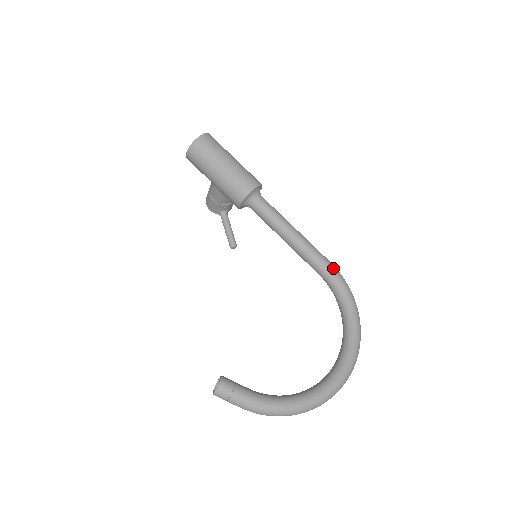
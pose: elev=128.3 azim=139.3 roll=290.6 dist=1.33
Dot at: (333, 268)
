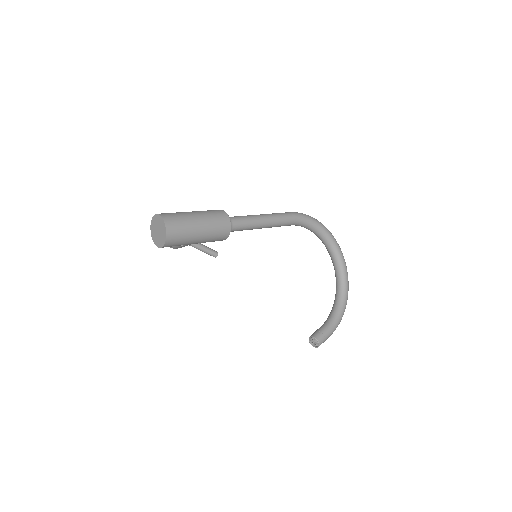
Dot at: (298, 216)
